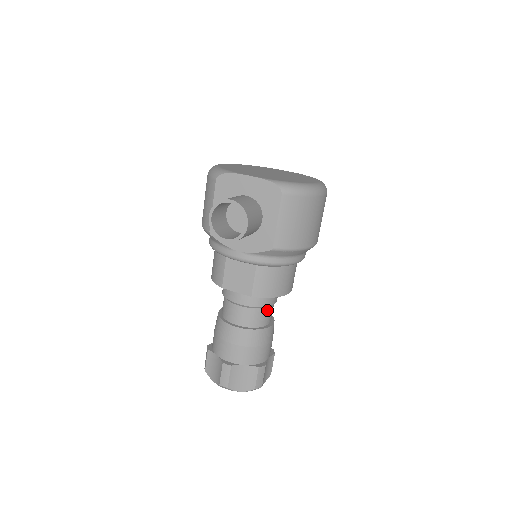
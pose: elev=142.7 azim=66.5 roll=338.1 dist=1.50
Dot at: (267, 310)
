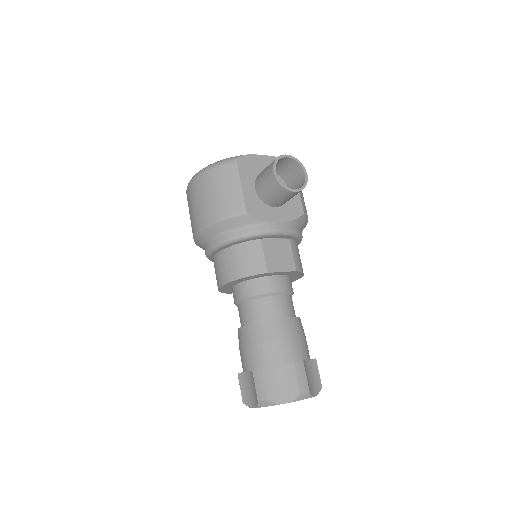
Dot at: occluded
